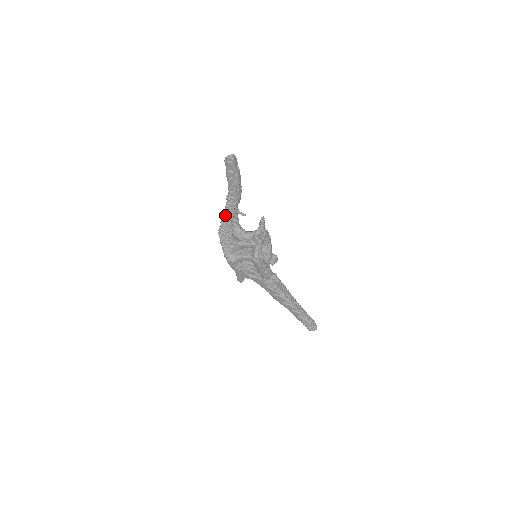
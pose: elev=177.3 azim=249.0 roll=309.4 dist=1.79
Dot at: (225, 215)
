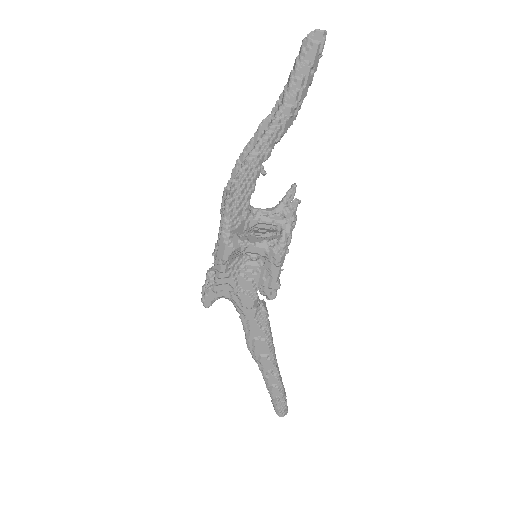
Dot at: (258, 149)
